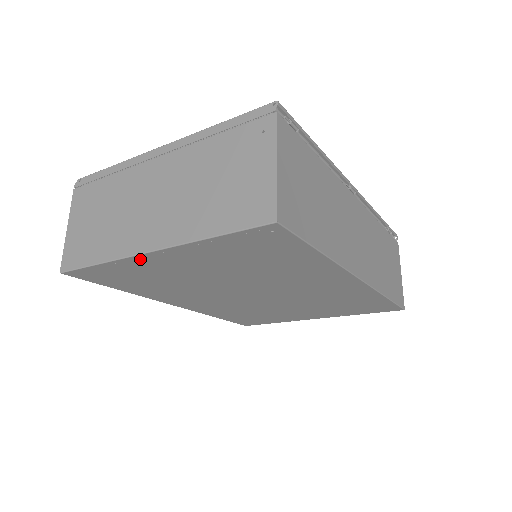
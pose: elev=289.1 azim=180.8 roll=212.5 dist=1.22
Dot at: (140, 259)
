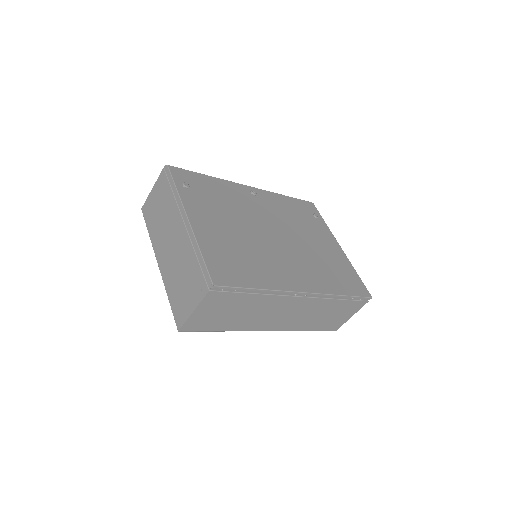
Dot at: occluded
